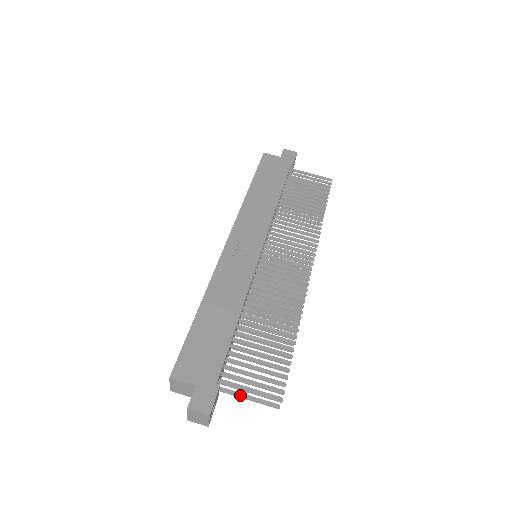
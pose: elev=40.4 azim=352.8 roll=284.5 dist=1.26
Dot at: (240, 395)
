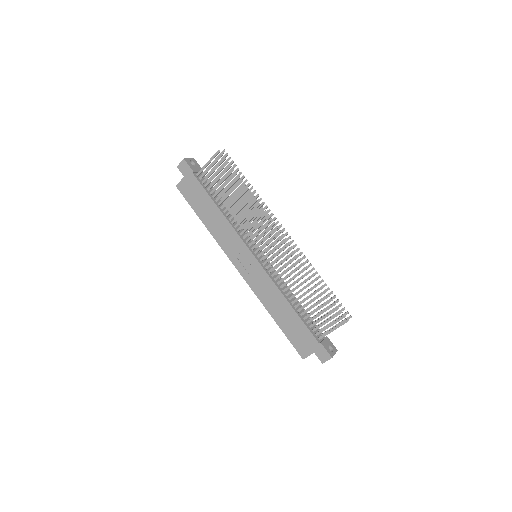
Dot at: occluded
